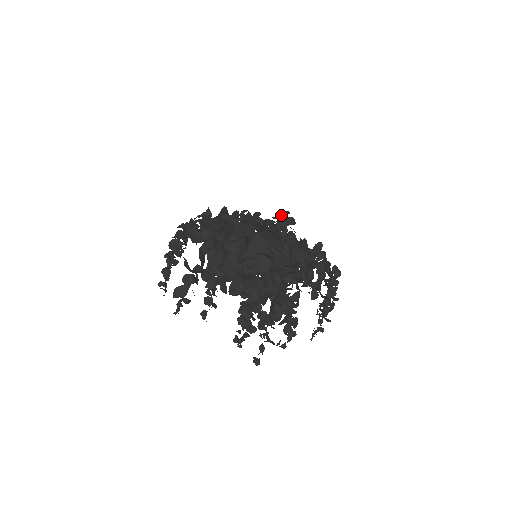
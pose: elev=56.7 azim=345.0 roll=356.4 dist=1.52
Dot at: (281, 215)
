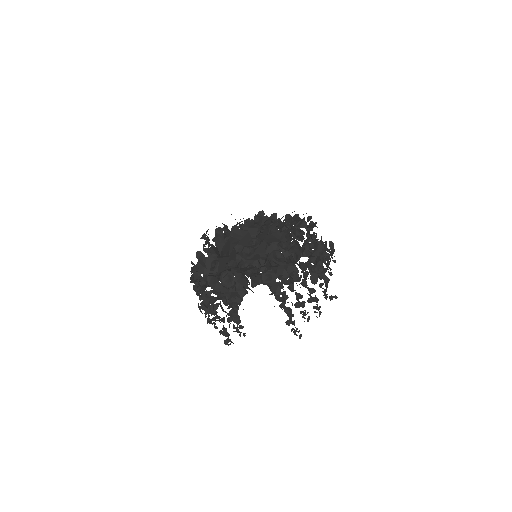
Dot at: occluded
